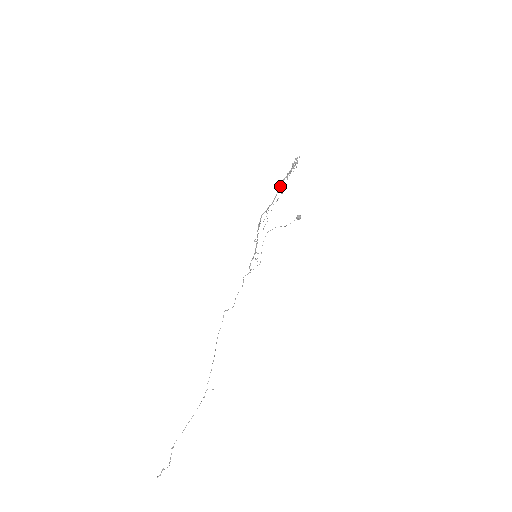
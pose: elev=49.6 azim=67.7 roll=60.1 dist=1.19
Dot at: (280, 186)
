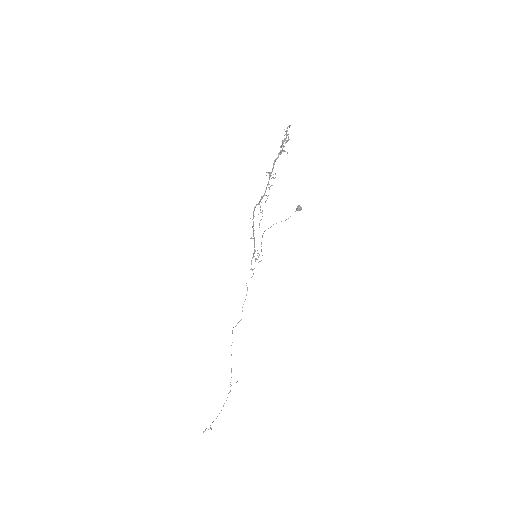
Dot at: occluded
